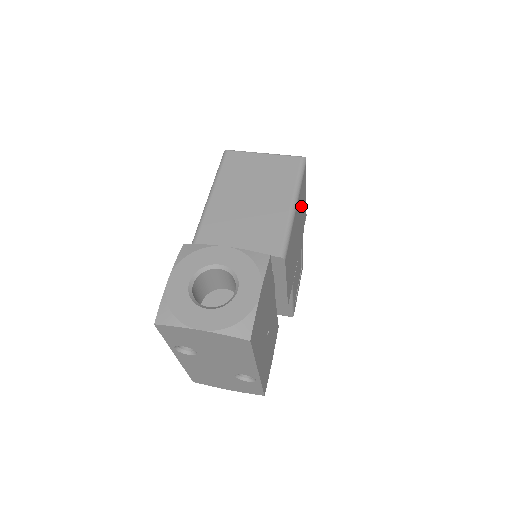
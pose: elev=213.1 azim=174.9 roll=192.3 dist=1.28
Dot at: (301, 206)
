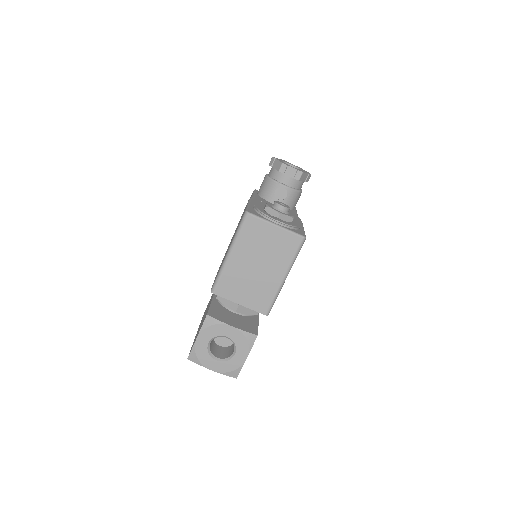
Dot at: occluded
